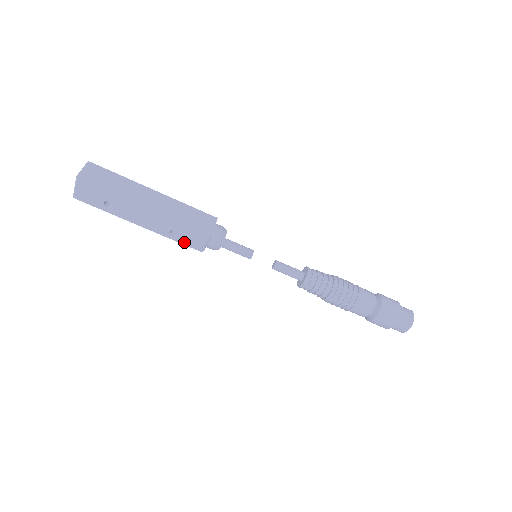
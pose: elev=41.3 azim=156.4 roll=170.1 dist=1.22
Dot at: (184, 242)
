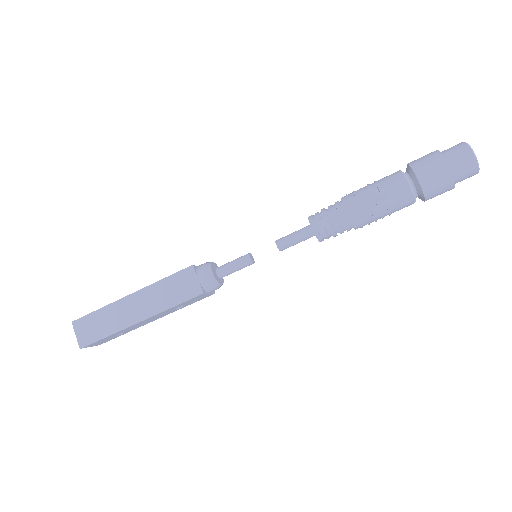
Dot at: (194, 302)
